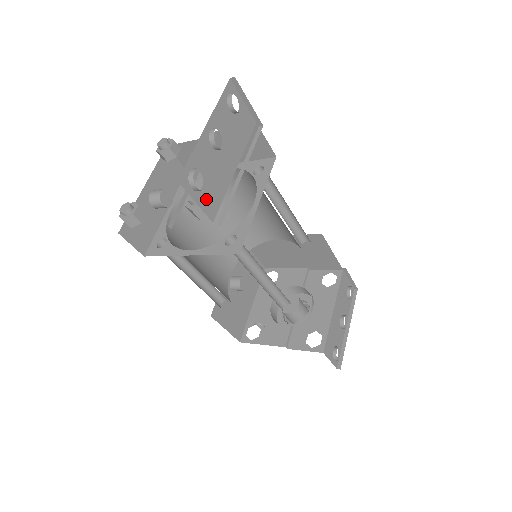
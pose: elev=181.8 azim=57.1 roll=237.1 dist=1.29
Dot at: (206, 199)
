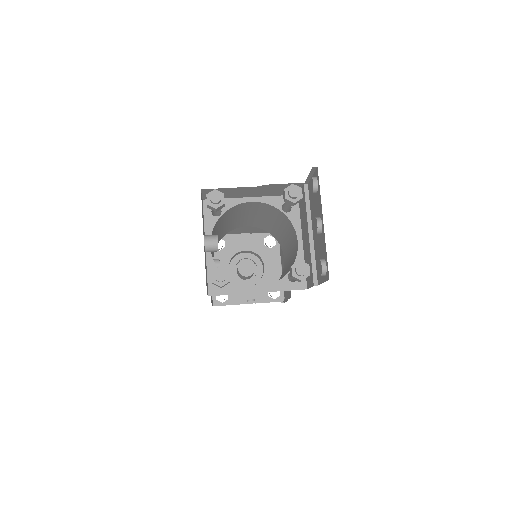
Dot at: occluded
